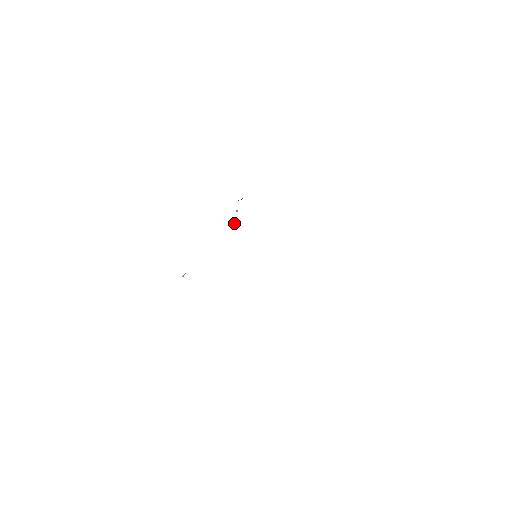
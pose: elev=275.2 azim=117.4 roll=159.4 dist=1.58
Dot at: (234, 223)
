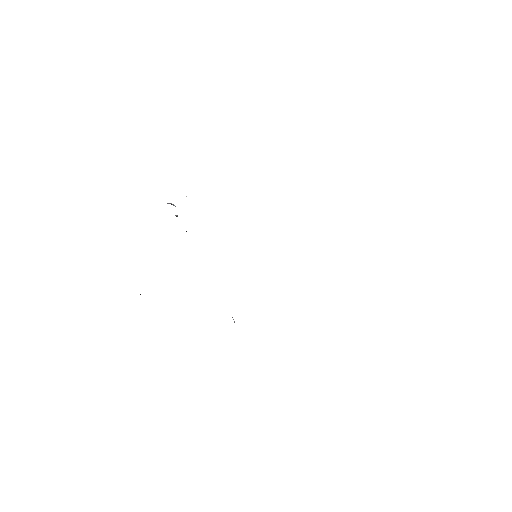
Dot at: (173, 205)
